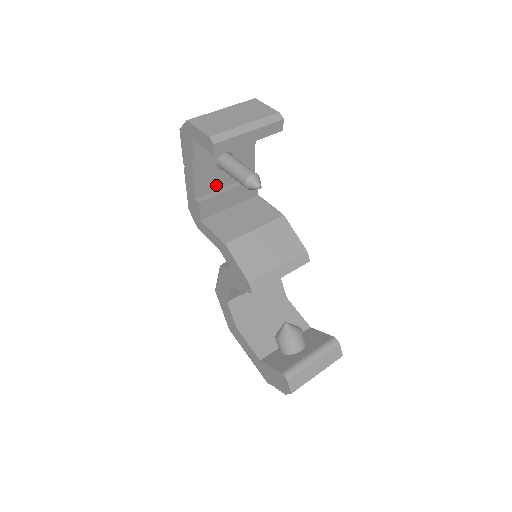
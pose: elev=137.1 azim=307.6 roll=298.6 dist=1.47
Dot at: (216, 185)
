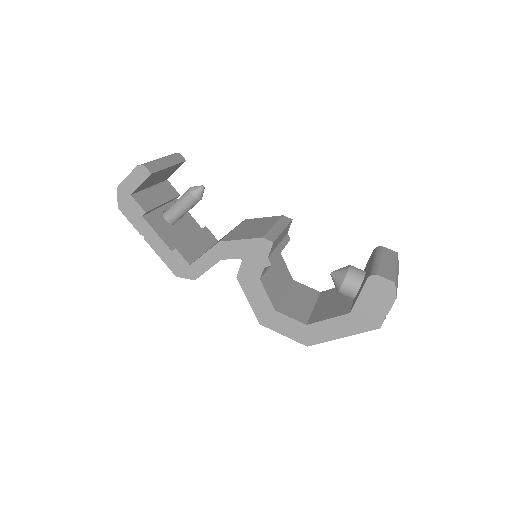
Dot at: (179, 238)
